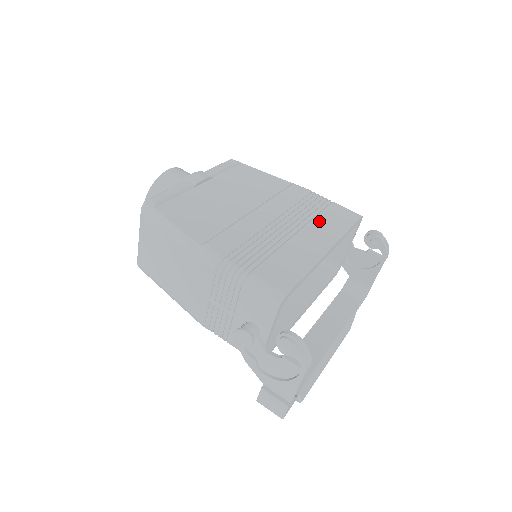
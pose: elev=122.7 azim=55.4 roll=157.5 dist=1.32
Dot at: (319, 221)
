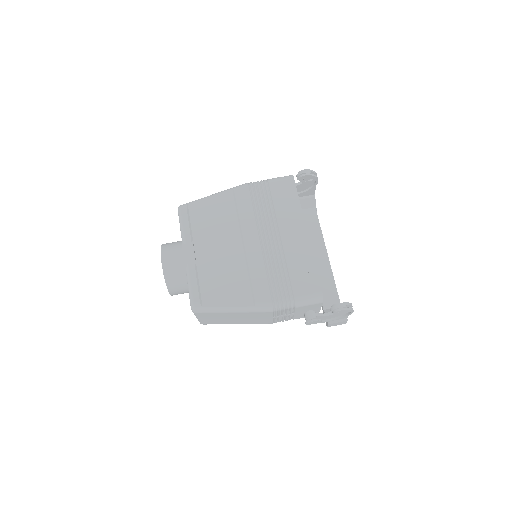
Dot at: (280, 212)
